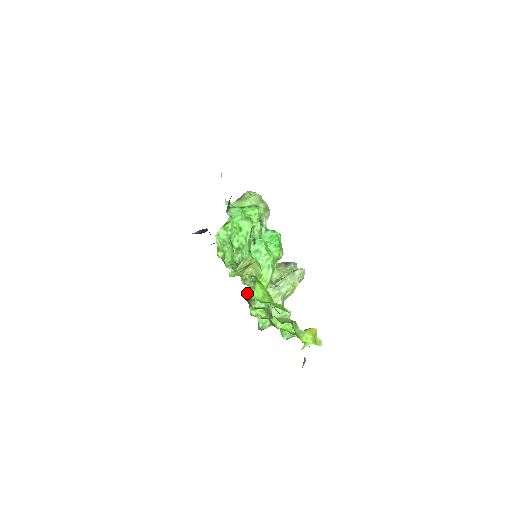
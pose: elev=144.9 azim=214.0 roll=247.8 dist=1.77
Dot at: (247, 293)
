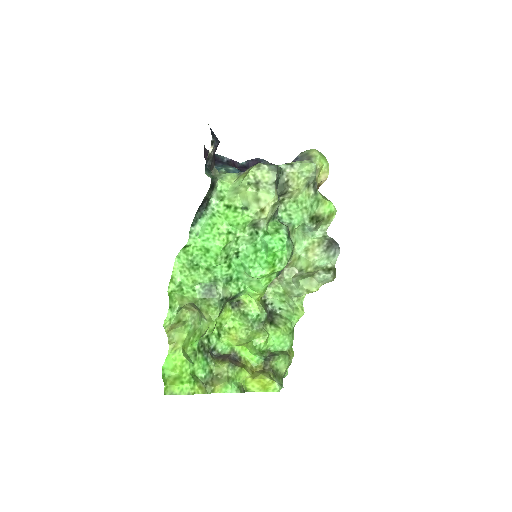
Dot at: (233, 299)
